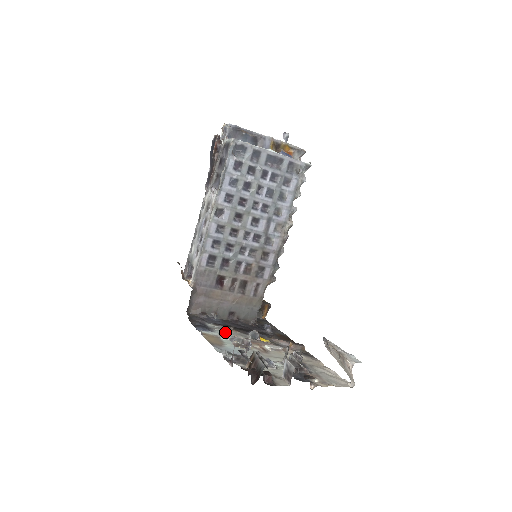
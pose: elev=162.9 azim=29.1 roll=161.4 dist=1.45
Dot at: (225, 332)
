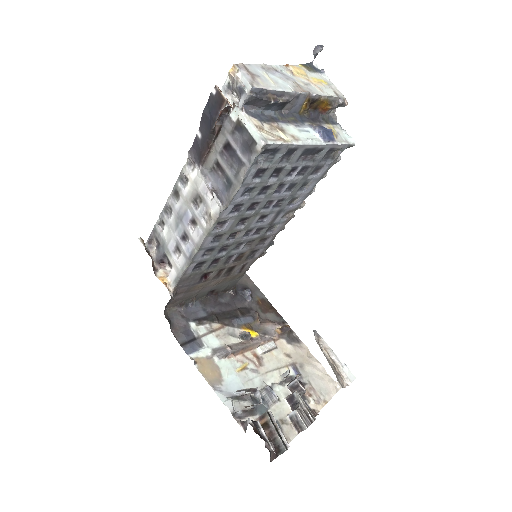
Dot at: (214, 338)
